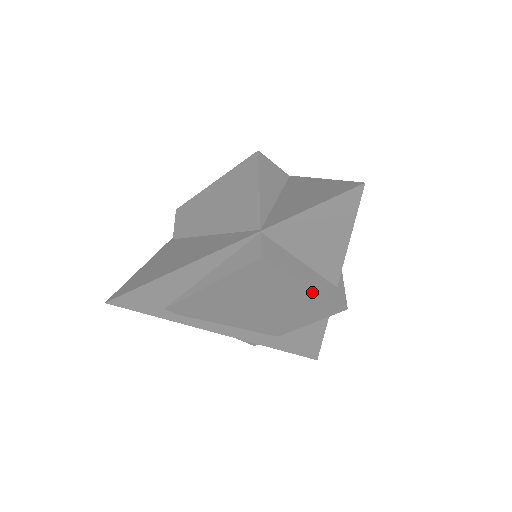
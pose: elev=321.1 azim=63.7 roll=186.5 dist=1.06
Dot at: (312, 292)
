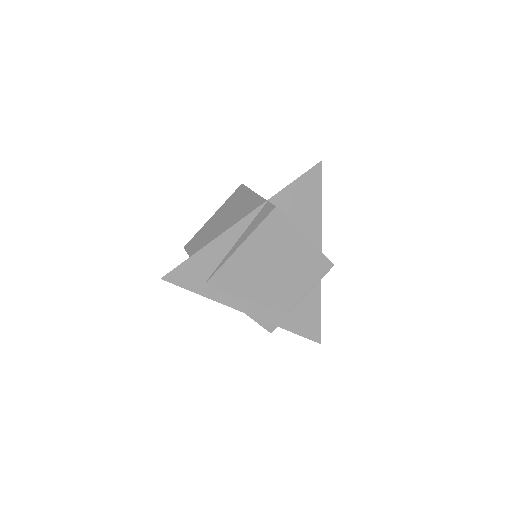
Dot at: (309, 245)
